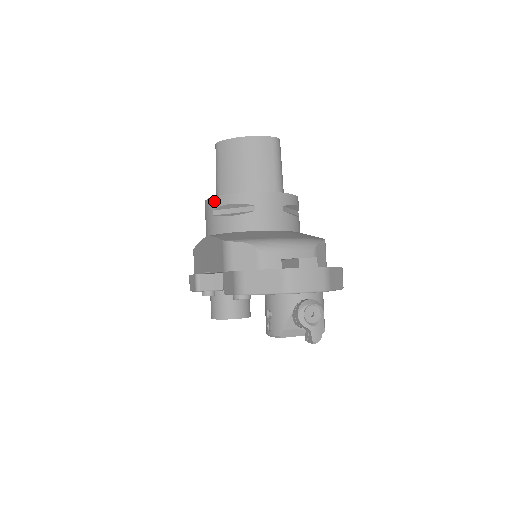
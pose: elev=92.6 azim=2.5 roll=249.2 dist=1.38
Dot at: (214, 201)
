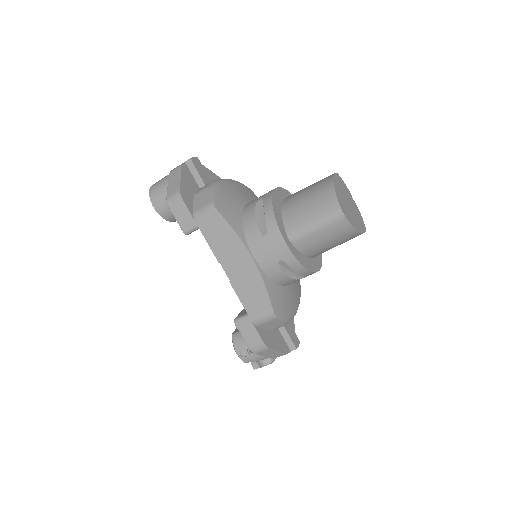
Dot at: (291, 259)
